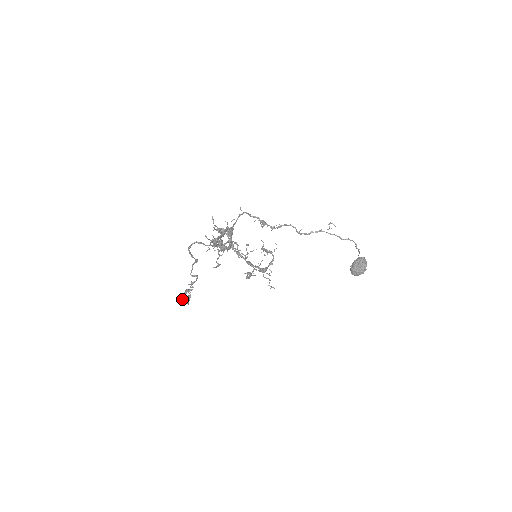
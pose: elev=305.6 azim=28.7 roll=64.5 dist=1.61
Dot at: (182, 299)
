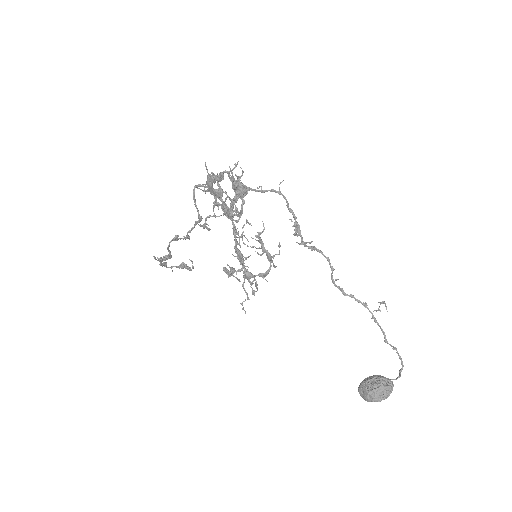
Dot at: occluded
